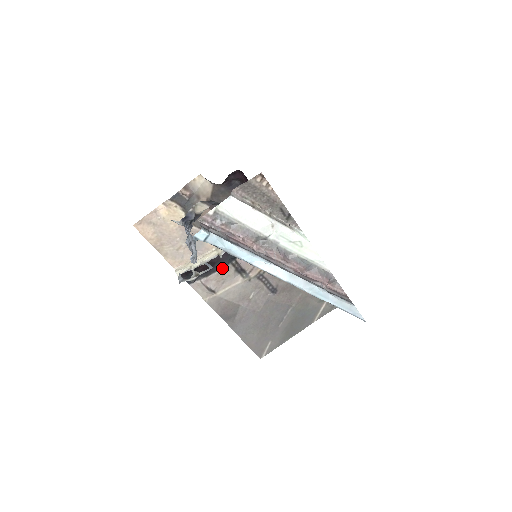
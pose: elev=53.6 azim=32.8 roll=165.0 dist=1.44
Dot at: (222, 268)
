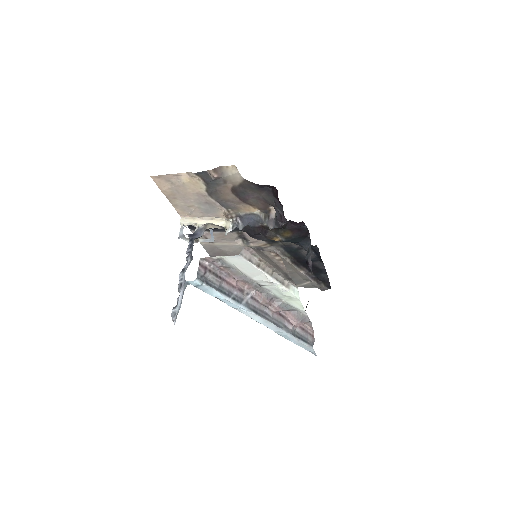
Dot at: occluded
